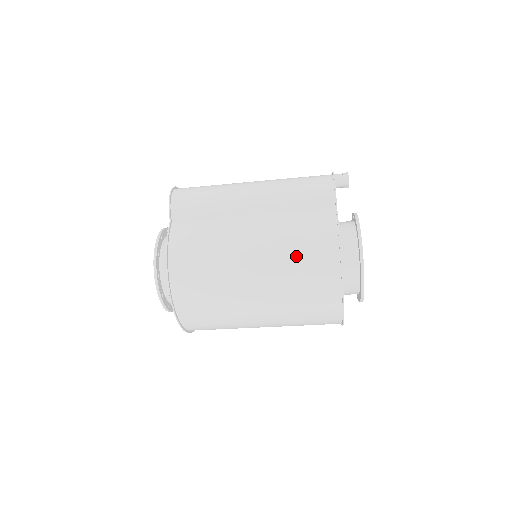
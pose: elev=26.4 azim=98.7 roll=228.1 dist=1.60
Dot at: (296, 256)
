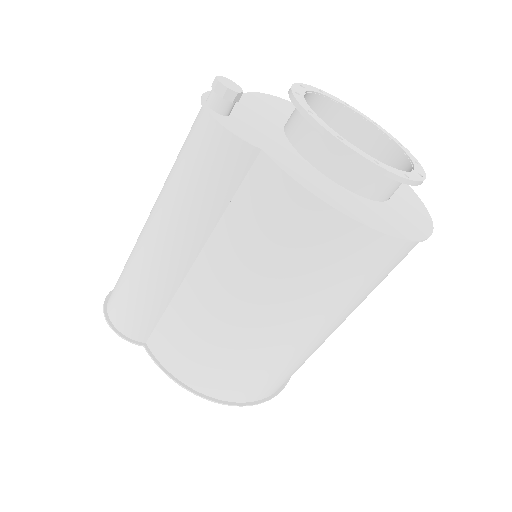
Dot at: (292, 266)
